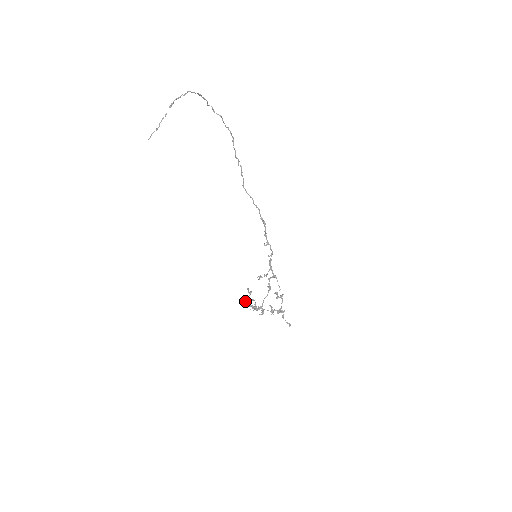
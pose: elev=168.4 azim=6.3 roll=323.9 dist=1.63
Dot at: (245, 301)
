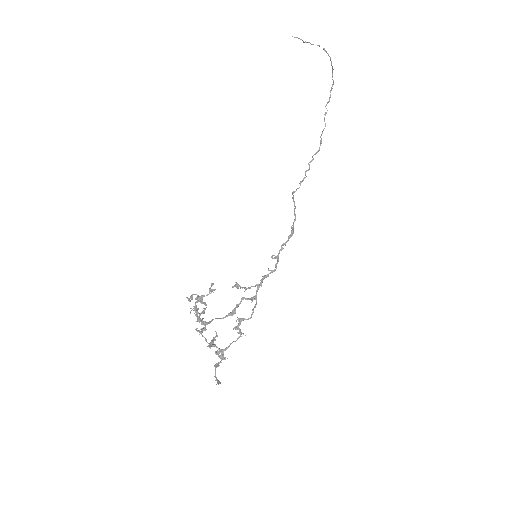
Dot at: occluded
